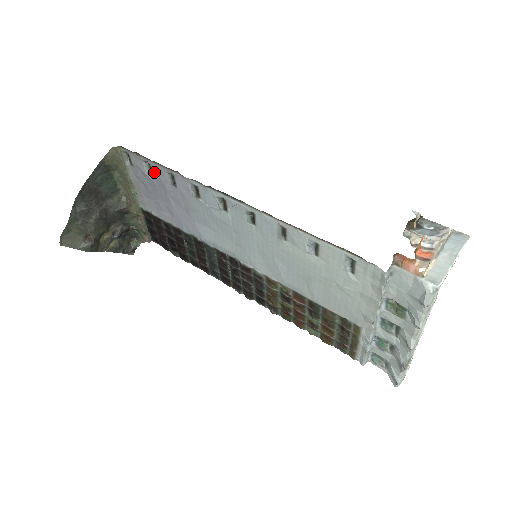
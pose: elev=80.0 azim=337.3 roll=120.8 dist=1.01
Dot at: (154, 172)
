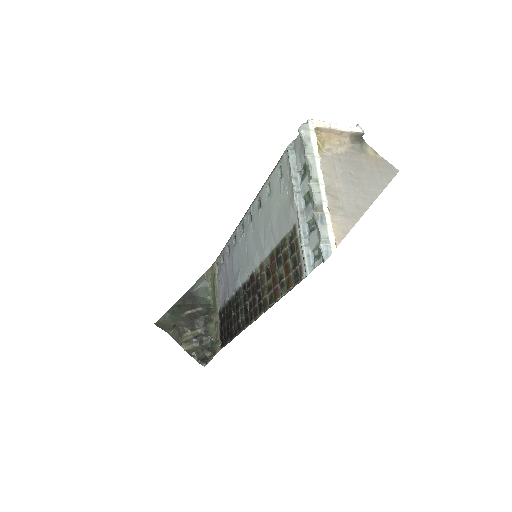
Dot at: (224, 258)
